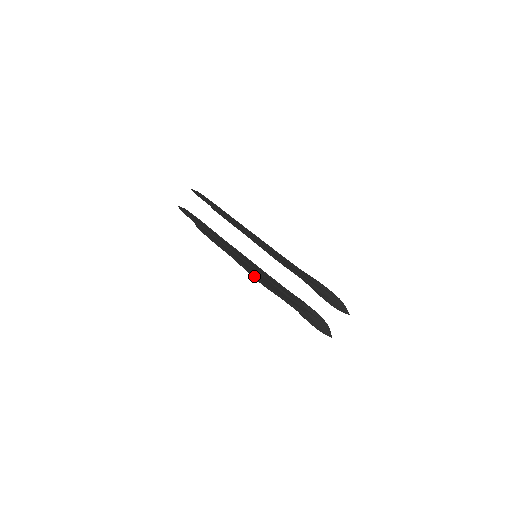
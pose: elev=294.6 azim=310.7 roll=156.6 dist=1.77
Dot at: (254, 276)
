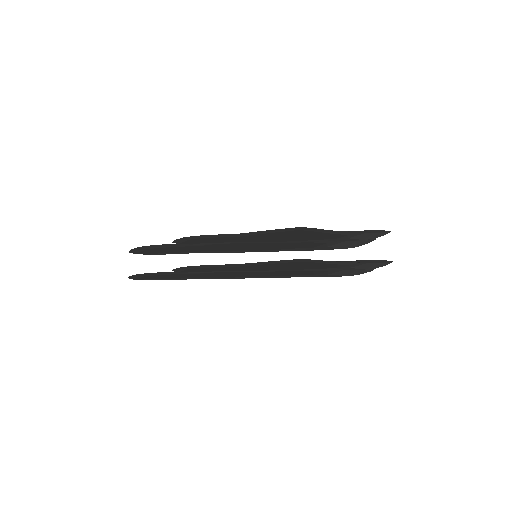
Dot at: (286, 260)
